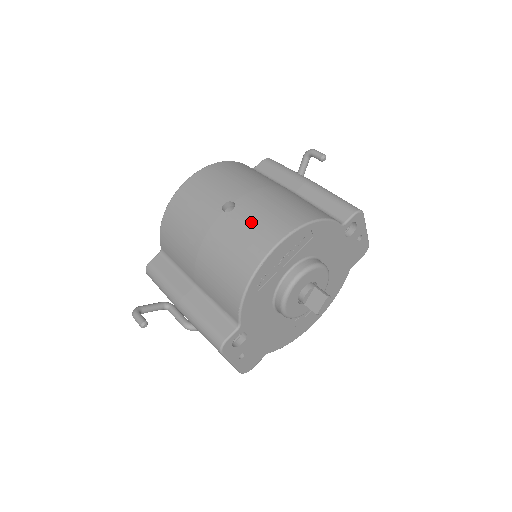
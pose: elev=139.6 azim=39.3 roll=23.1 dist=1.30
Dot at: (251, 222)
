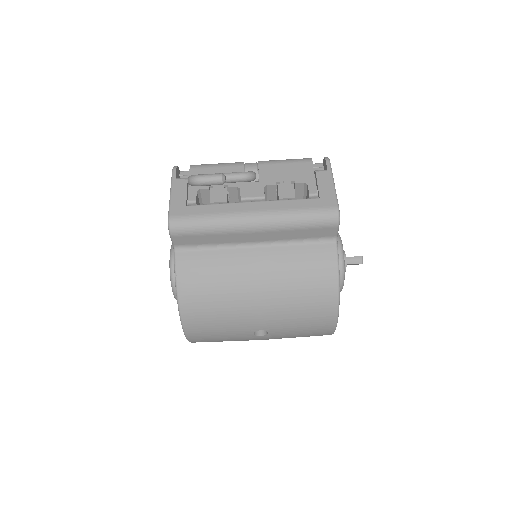
Dot at: (296, 331)
